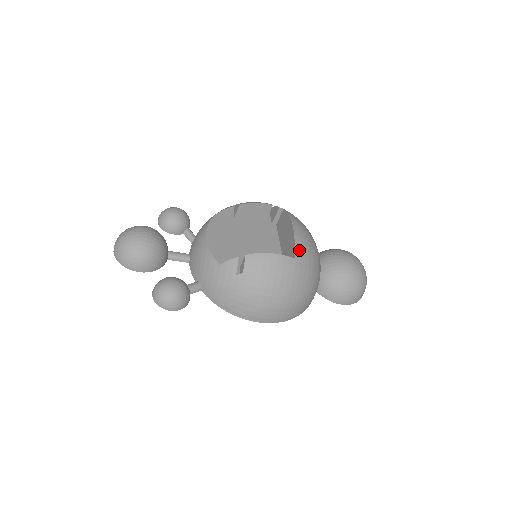
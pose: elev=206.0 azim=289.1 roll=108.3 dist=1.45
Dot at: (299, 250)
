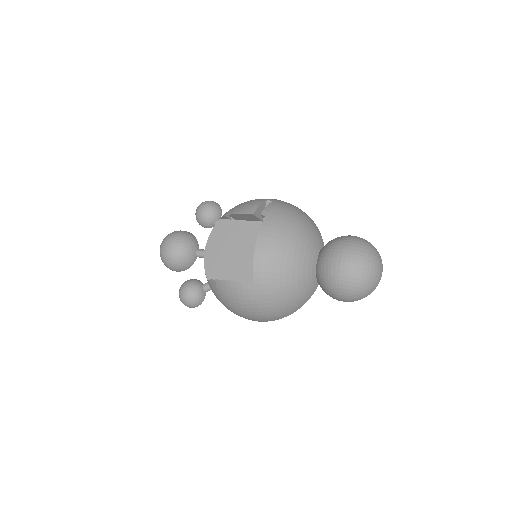
Dot at: (258, 275)
